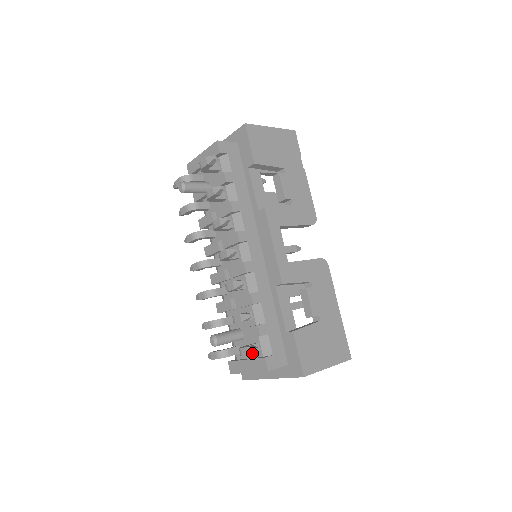
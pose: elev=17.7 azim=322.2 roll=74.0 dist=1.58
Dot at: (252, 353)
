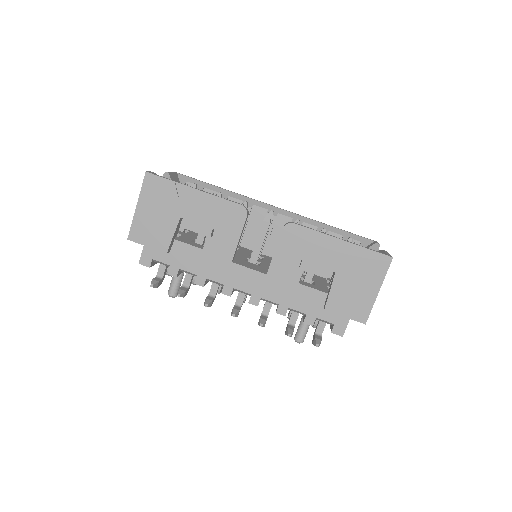
Dot at: occluded
